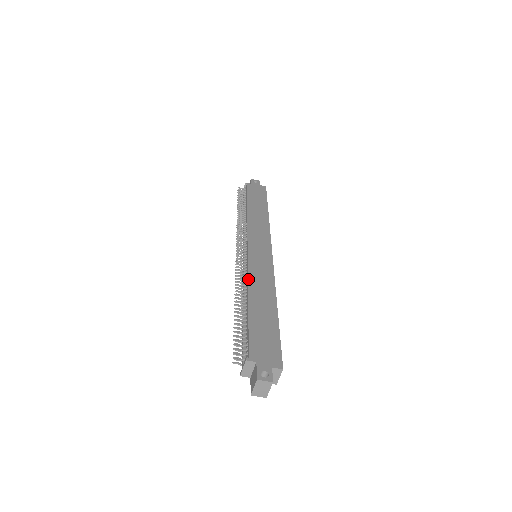
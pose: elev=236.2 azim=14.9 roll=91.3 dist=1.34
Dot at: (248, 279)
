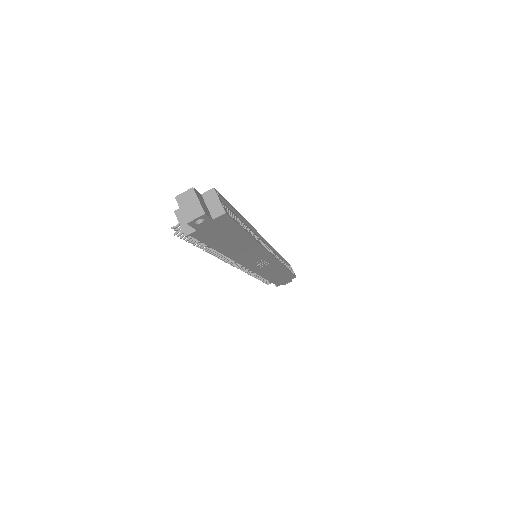
Dot at: occluded
